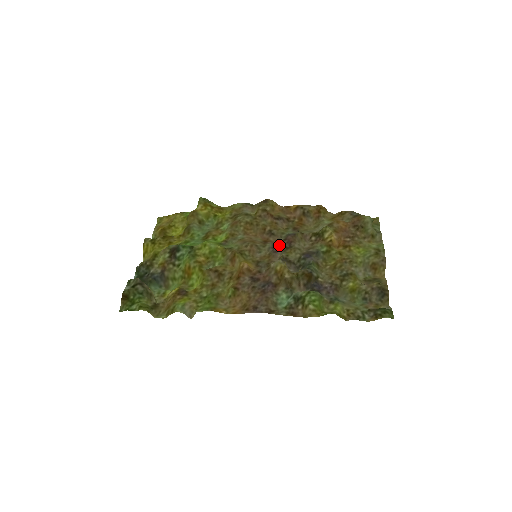
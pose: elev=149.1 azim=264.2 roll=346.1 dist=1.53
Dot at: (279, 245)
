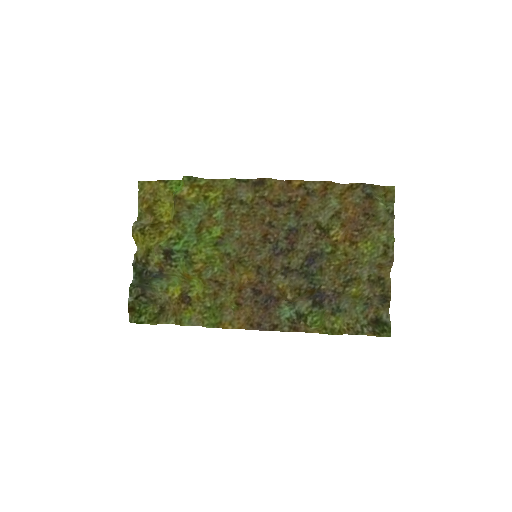
Dot at: (280, 248)
